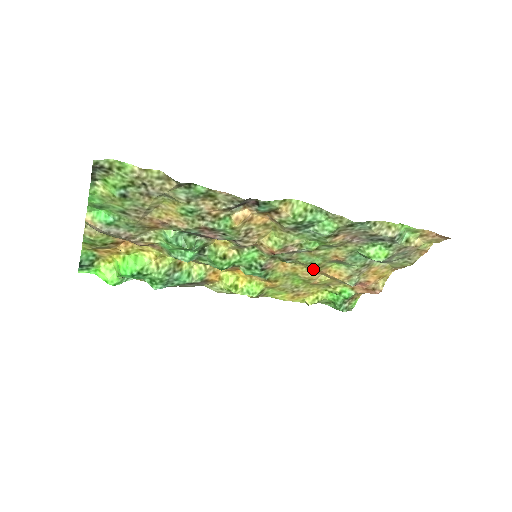
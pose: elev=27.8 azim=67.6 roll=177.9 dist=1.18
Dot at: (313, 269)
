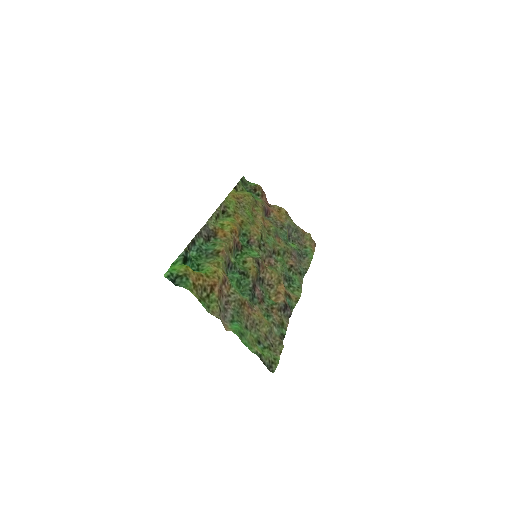
Dot at: (264, 228)
